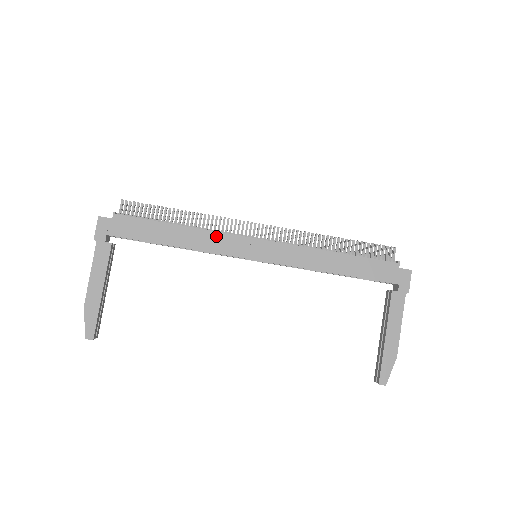
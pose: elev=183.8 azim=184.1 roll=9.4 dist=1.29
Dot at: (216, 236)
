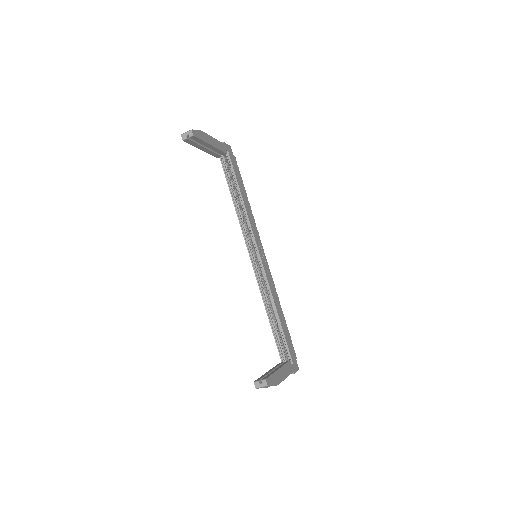
Dot at: (255, 225)
